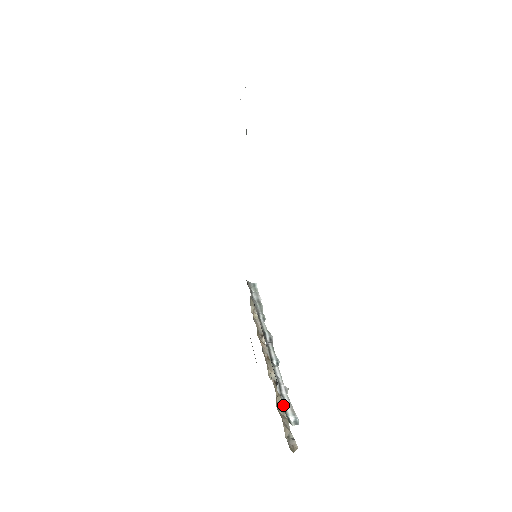
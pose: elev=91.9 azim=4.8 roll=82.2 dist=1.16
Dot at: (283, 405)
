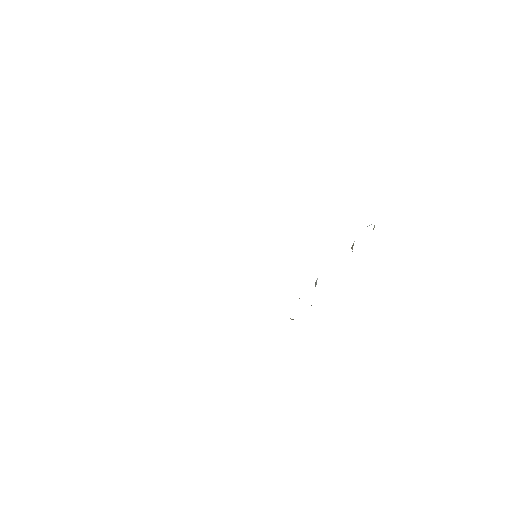
Dot at: occluded
